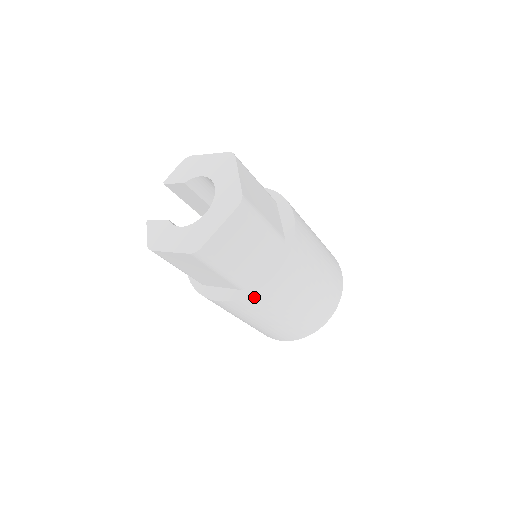
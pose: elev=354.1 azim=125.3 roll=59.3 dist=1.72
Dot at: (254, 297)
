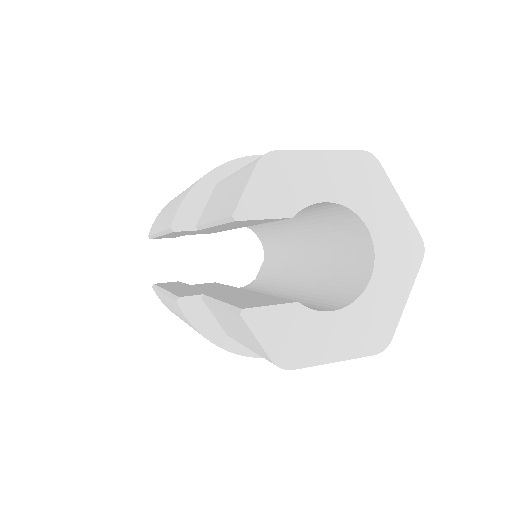
Dot at: occluded
